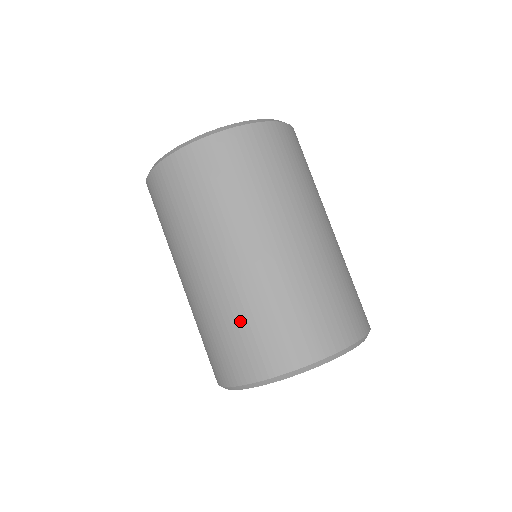
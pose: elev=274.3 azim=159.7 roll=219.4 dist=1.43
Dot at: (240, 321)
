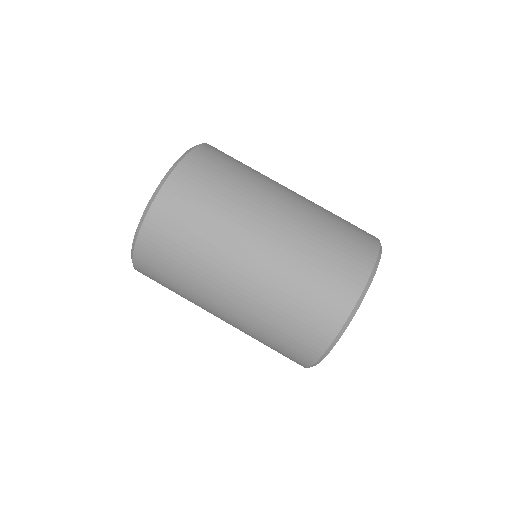
Dot at: (304, 277)
